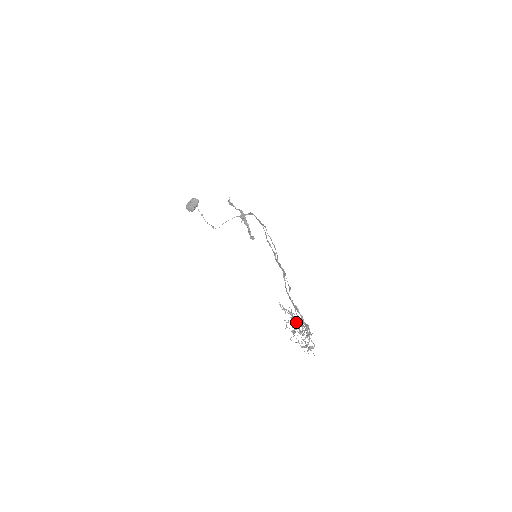
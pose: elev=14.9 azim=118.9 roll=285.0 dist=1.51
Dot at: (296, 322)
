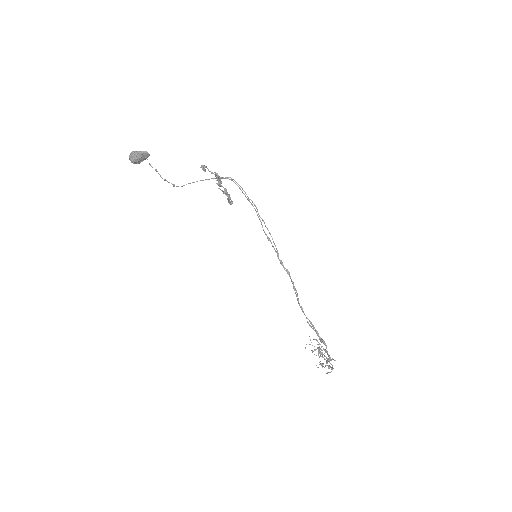
Dot at: (319, 348)
